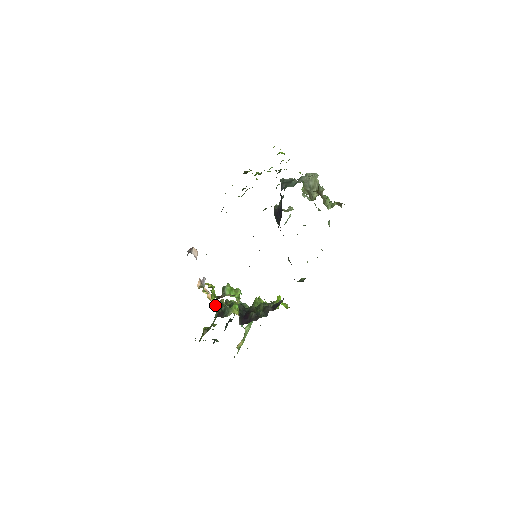
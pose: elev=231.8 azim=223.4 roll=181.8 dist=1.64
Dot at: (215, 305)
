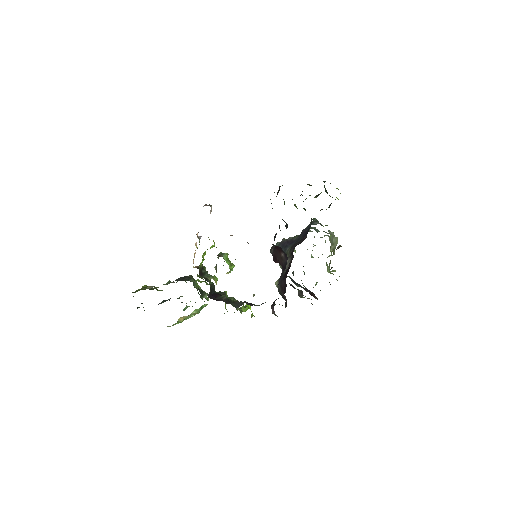
Dot at: (201, 262)
